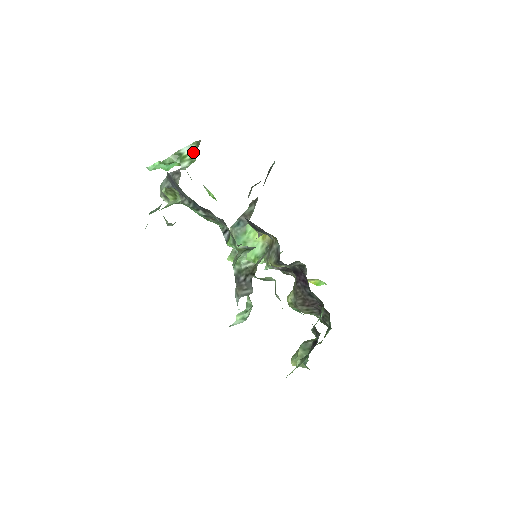
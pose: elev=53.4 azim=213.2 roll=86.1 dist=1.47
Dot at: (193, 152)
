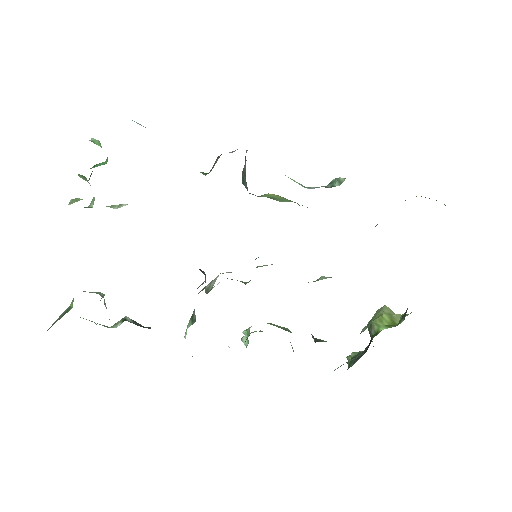
Dot at: occluded
